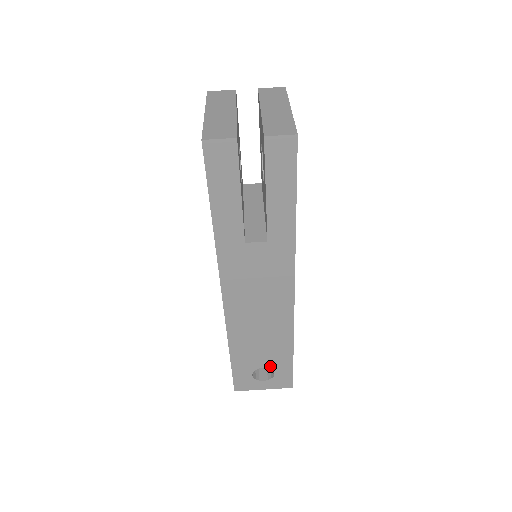
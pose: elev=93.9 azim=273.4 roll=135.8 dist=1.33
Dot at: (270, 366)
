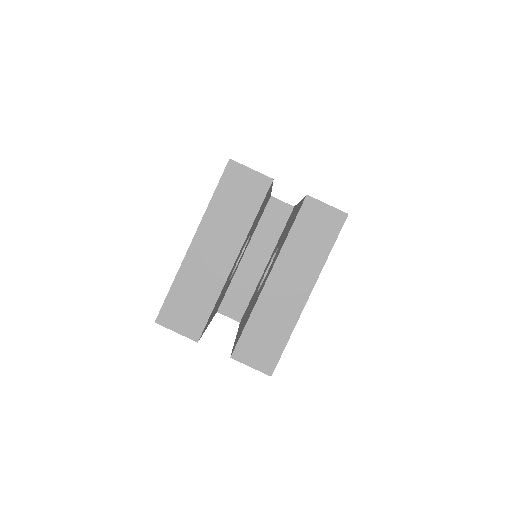
Dot at: occluded
